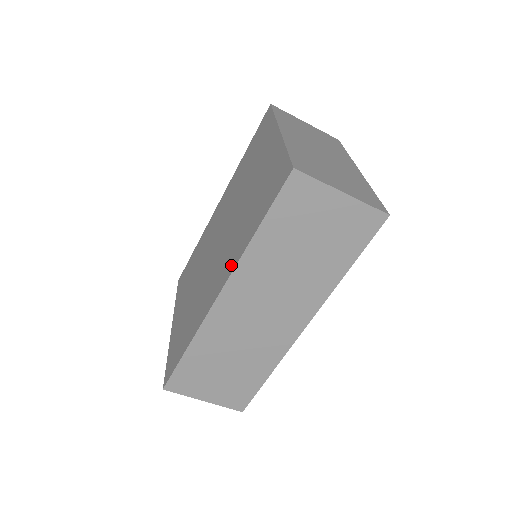
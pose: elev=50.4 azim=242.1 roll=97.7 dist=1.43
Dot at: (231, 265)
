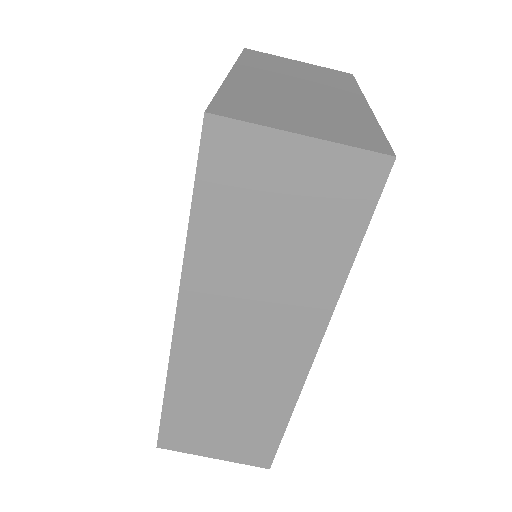
Dot at: occluded
